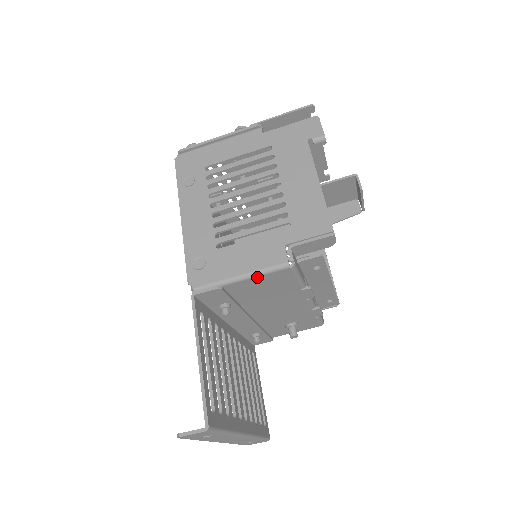
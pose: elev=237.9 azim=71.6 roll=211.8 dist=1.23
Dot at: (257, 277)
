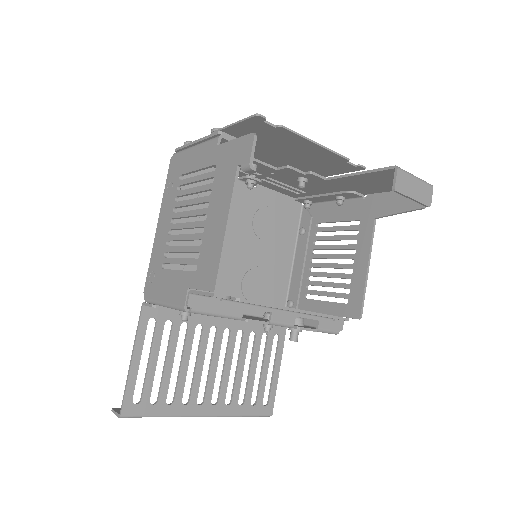
Dot at: (173, 308)
